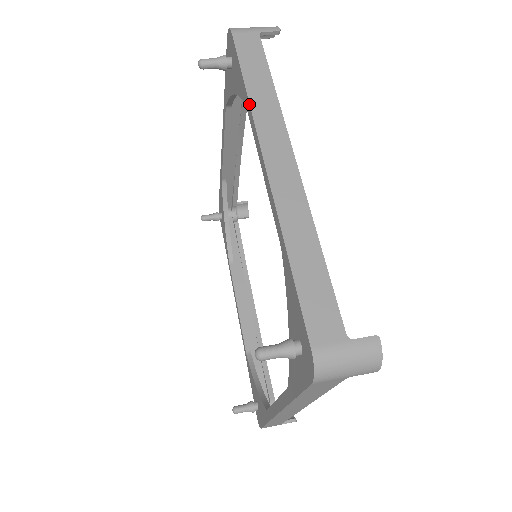
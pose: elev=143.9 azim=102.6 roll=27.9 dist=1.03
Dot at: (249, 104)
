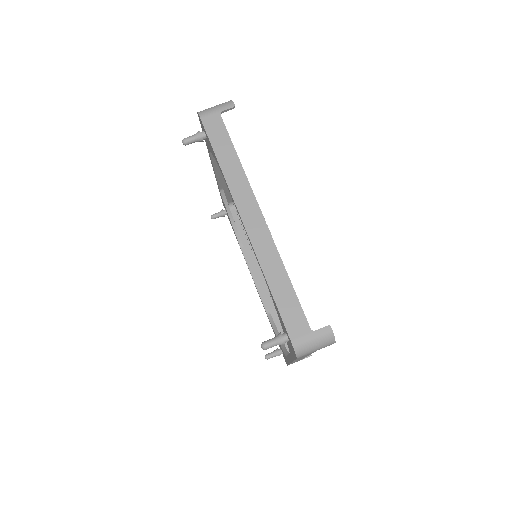
Dot at: (224, 178)
